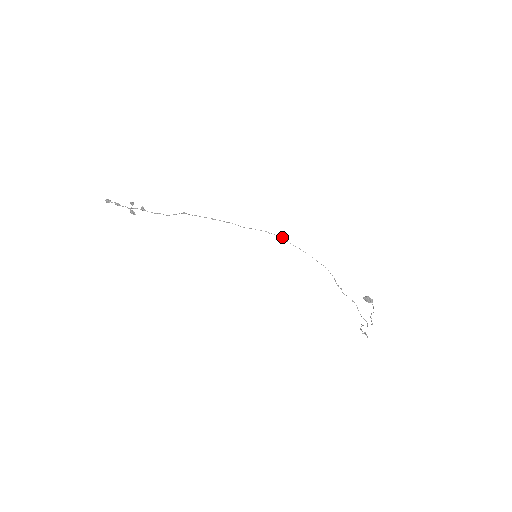
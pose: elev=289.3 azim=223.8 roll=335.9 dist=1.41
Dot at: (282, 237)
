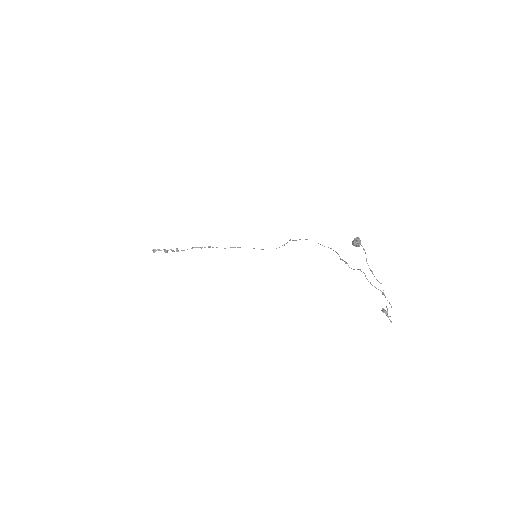
Dot at: occluded
